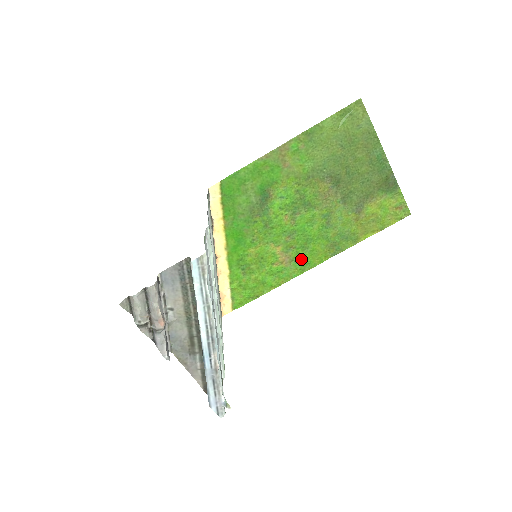
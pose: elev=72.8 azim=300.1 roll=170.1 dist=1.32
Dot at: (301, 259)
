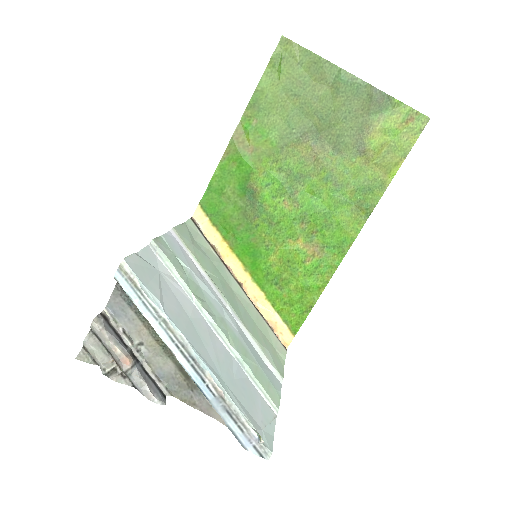
Dot at: (332, 241)
